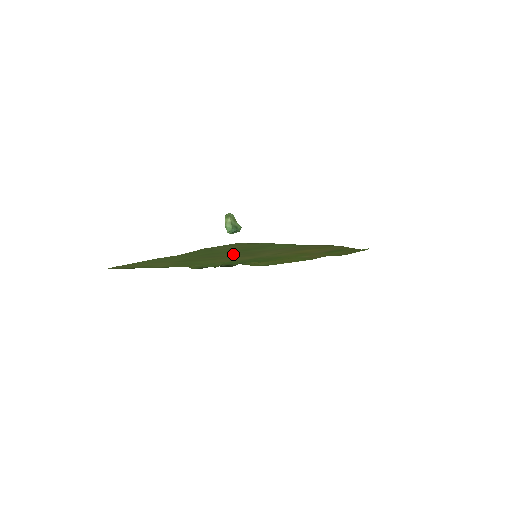
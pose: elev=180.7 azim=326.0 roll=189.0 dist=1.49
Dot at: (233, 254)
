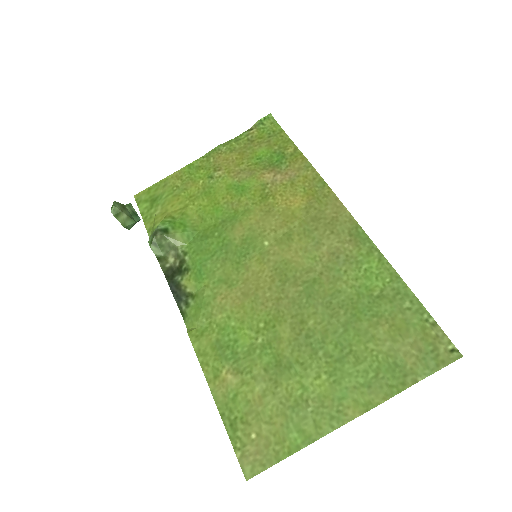
Dot at: (312, 309)
